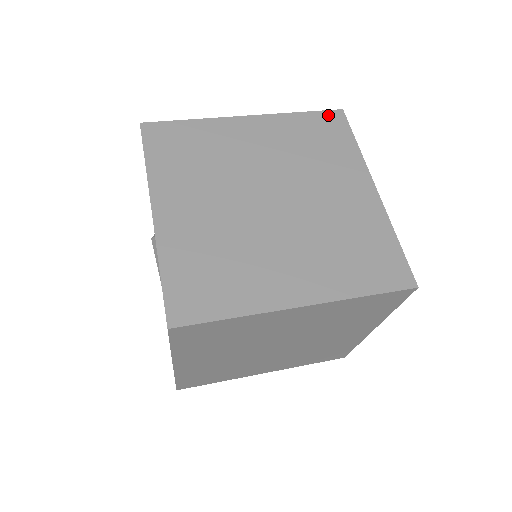
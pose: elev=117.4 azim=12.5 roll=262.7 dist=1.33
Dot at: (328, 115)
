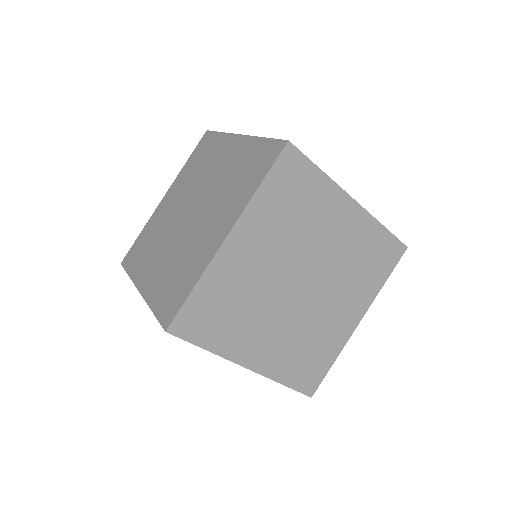
Dot at: (201, 143)
